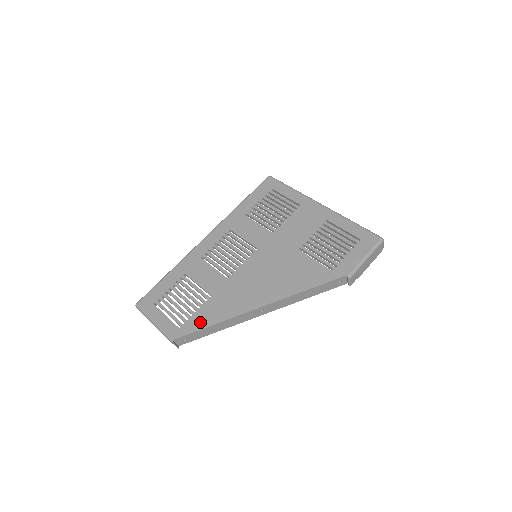
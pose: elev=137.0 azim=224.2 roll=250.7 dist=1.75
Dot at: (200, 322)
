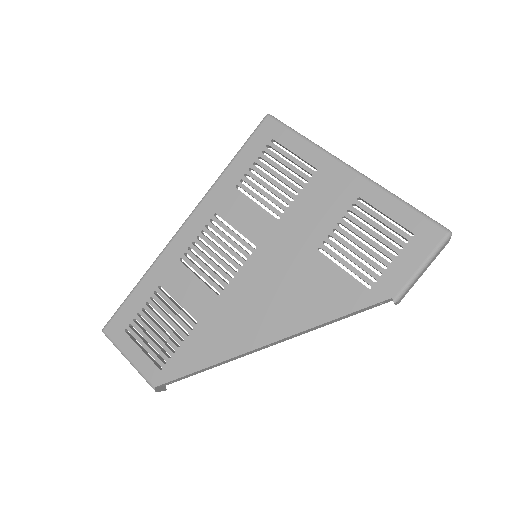
Dot at: (186, 363)
